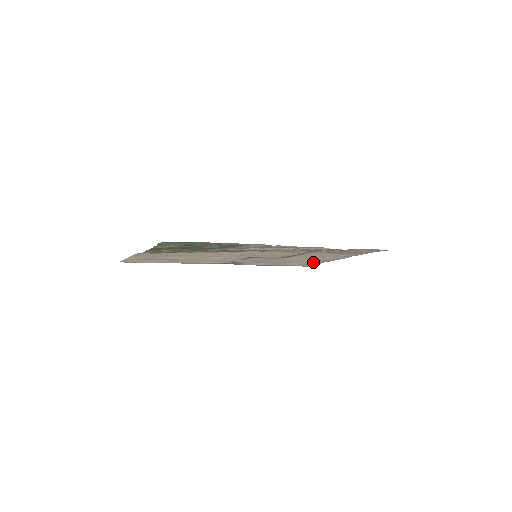
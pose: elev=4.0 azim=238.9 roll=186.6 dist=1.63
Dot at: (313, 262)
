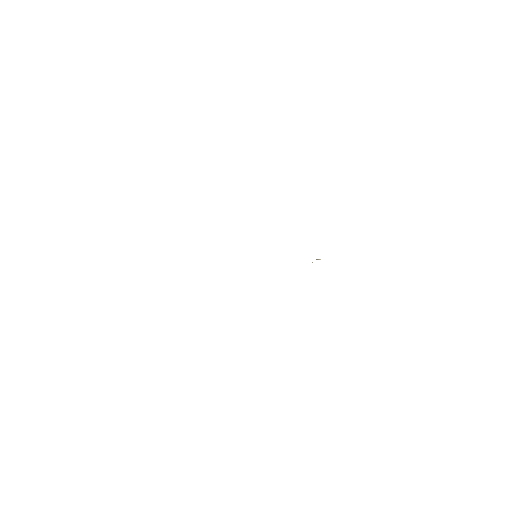
Dot at: occluded
